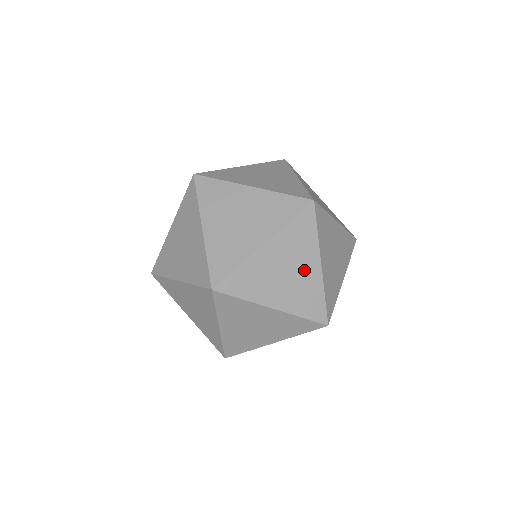
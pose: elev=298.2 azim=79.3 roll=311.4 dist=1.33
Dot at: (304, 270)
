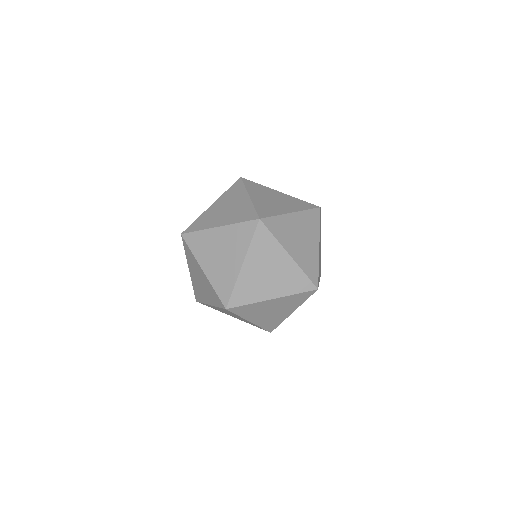
Dot at: (279, 265)
